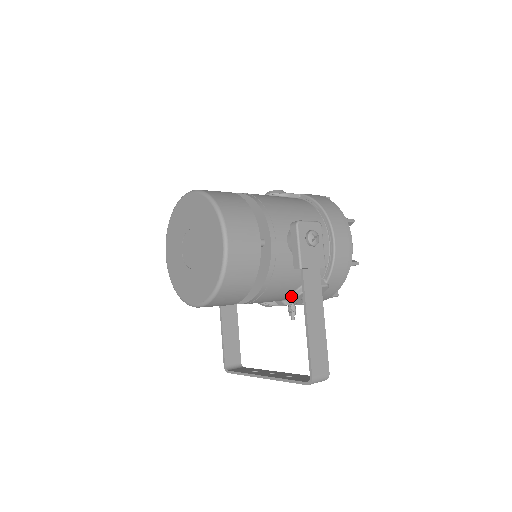
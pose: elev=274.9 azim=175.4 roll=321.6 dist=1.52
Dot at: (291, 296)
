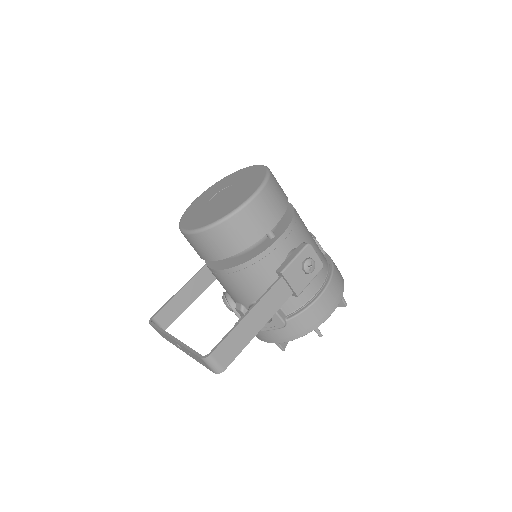
Dot at: (252, 304)
